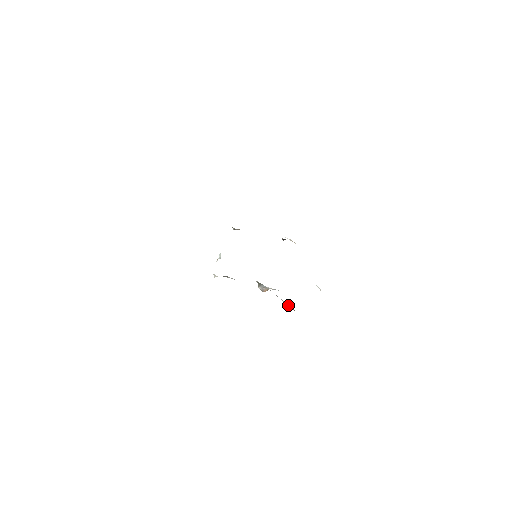
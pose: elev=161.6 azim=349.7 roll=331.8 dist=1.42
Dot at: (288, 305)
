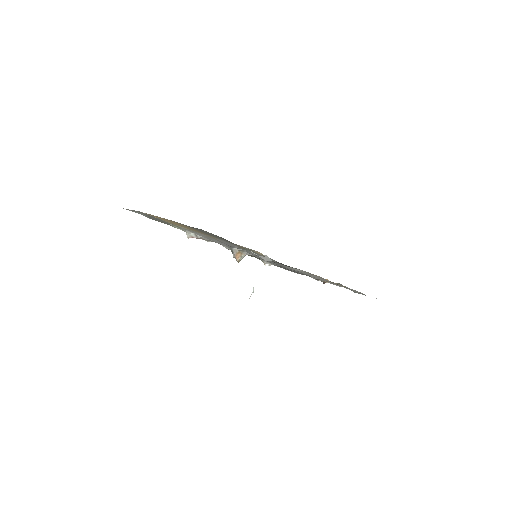
Dot at: (237, 246)
